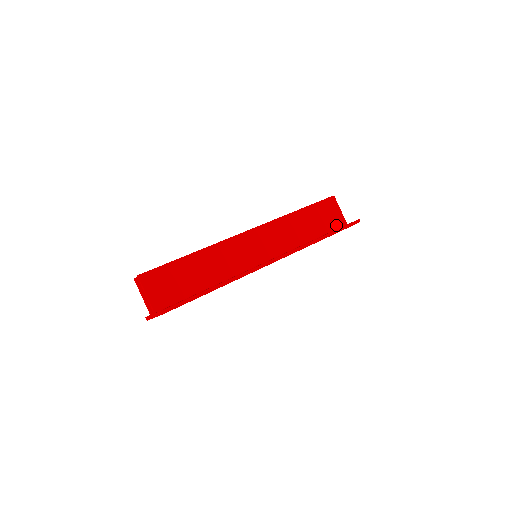
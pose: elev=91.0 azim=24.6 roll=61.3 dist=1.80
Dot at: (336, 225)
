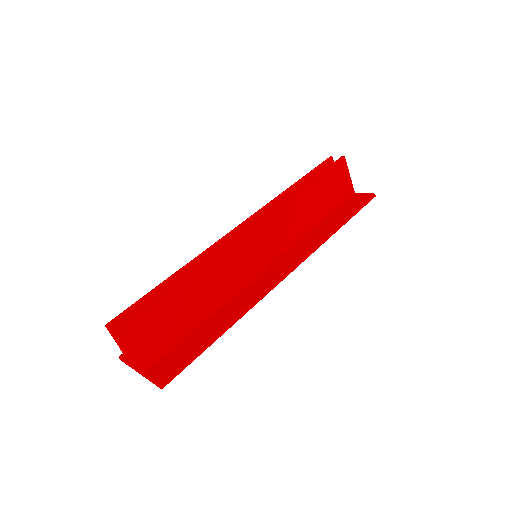
Dot at: (344, 197)
